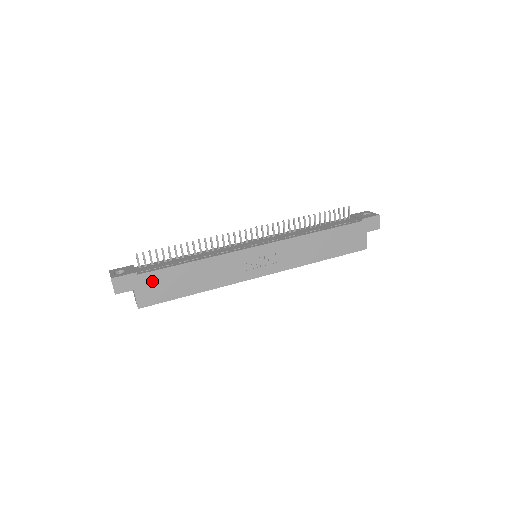
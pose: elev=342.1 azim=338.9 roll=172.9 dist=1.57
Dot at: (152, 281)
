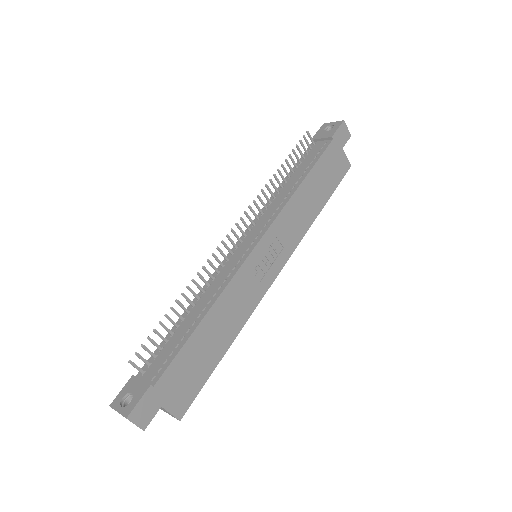
Dot at: (174, 378)
